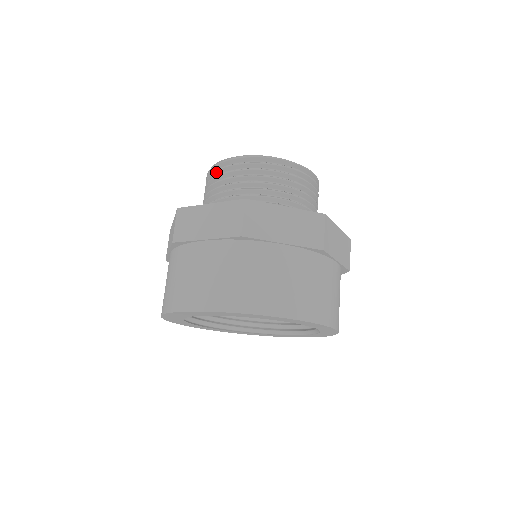
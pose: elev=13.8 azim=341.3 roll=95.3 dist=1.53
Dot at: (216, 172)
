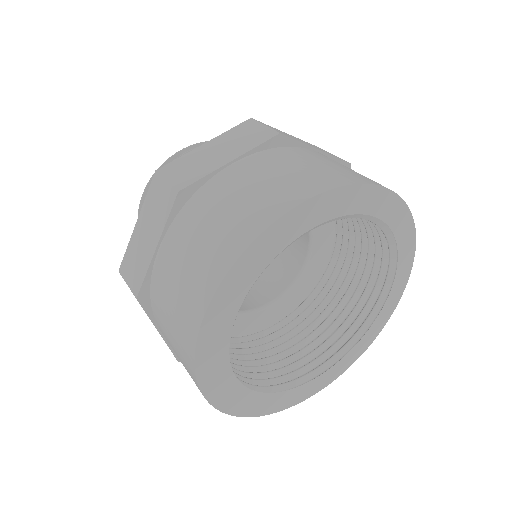
Dot at: occluded
